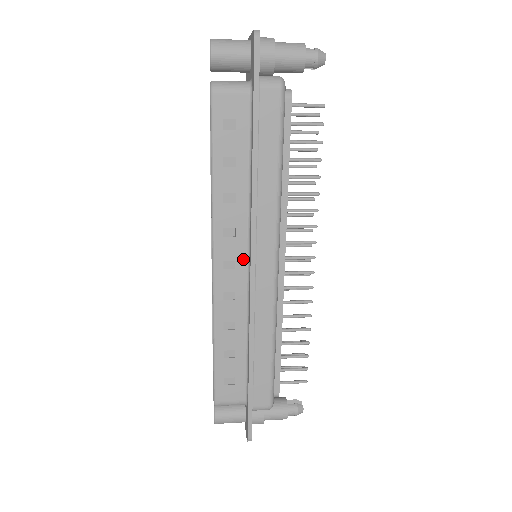
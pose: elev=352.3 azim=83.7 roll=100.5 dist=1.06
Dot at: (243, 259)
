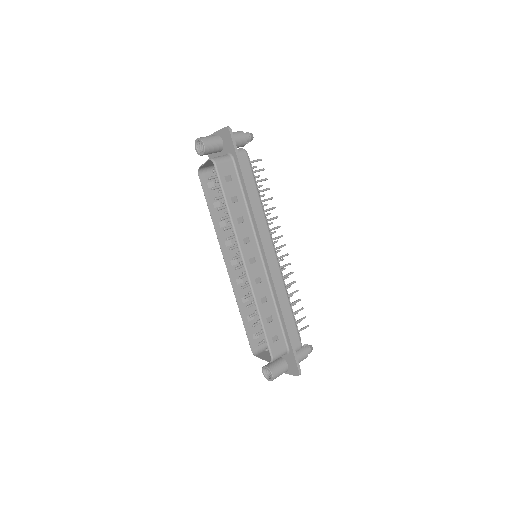
Dot at: (258, 254)
